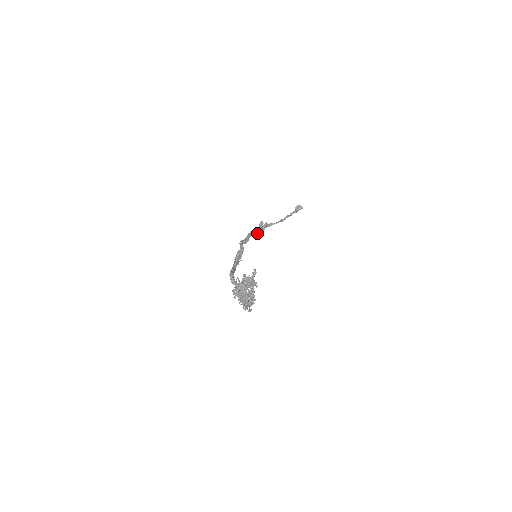
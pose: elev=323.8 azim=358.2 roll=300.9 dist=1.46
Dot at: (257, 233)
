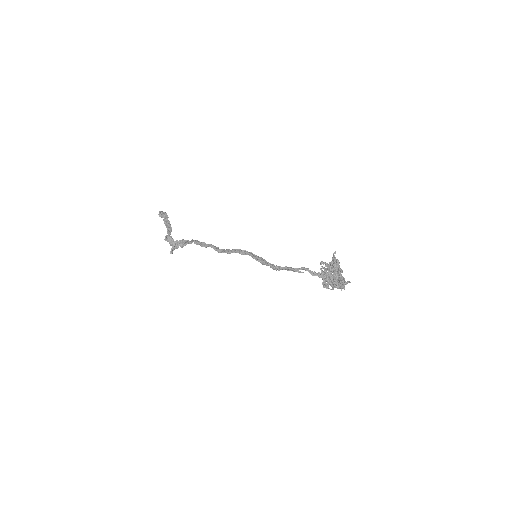
Dot at: (172, 249)
